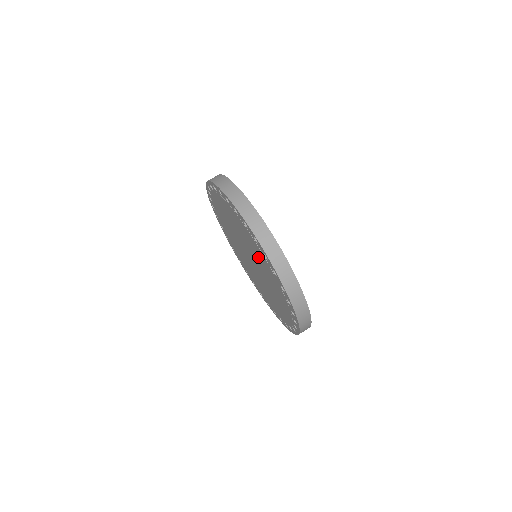
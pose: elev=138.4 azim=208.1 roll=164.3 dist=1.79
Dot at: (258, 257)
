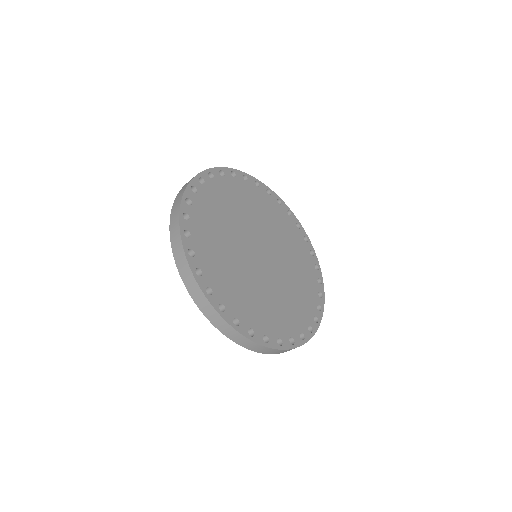
Dot at: occluded
